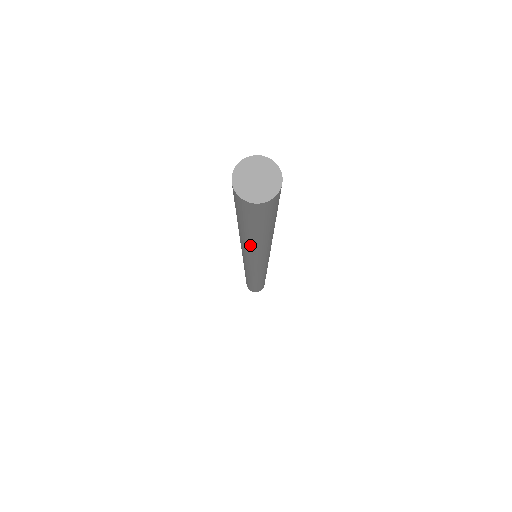
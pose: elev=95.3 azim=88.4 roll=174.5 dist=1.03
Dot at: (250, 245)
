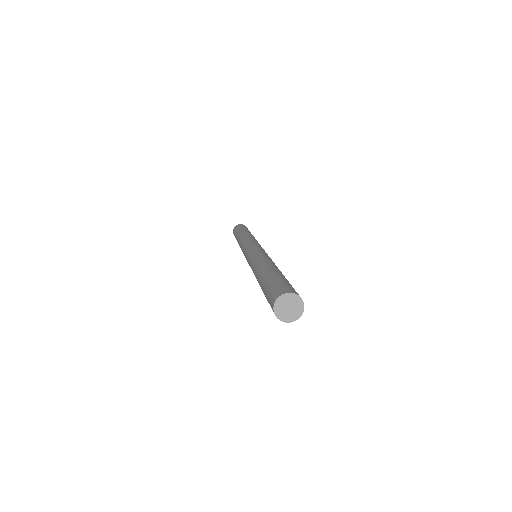
Dot at: occluded
